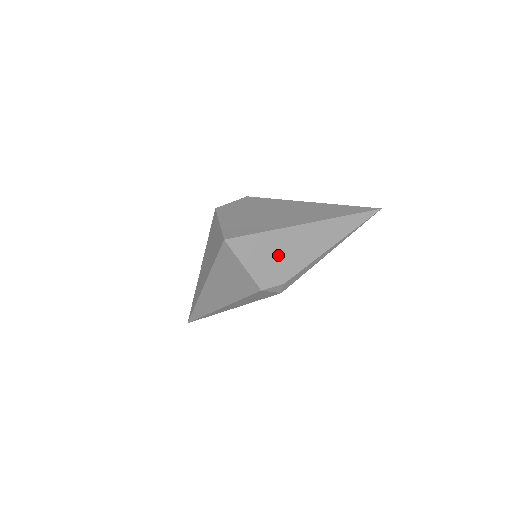
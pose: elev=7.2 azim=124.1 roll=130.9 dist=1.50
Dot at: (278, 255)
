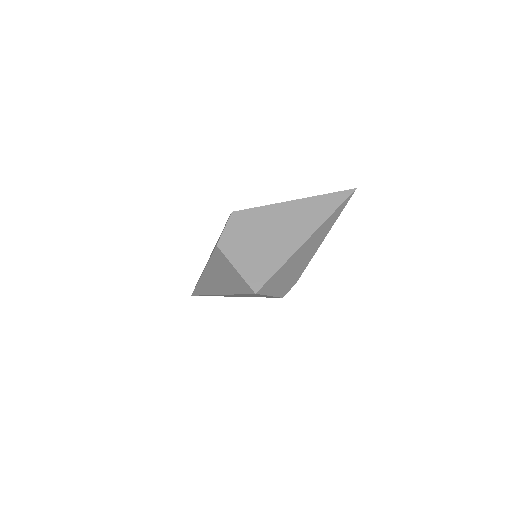
Dot at: (291, 271)
